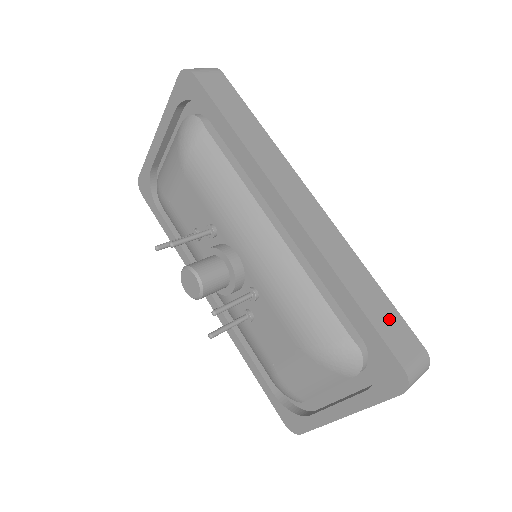
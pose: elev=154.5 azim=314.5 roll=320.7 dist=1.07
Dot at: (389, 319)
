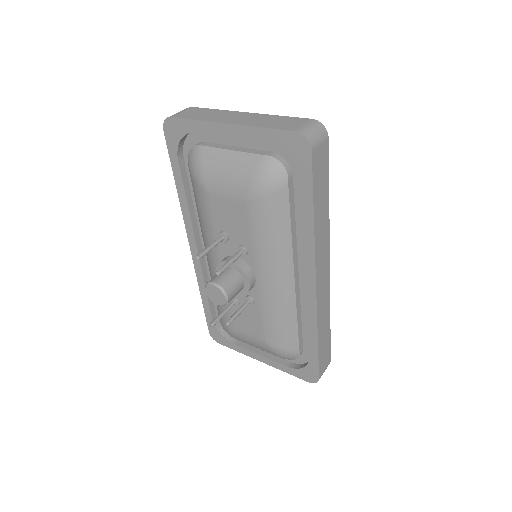
Dot at: (326, 350)
